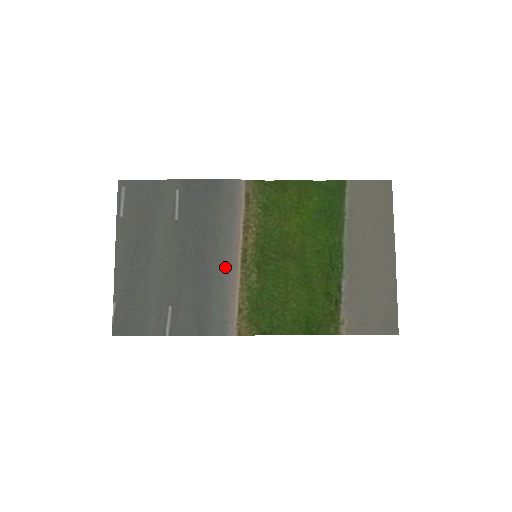
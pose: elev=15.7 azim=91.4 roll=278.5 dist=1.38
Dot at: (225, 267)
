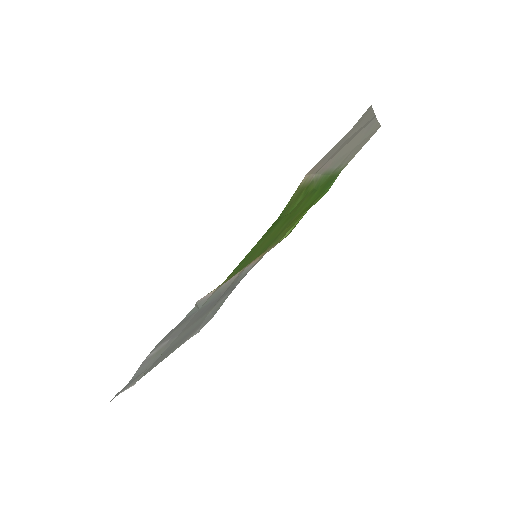
Dot at: (228, 284)
